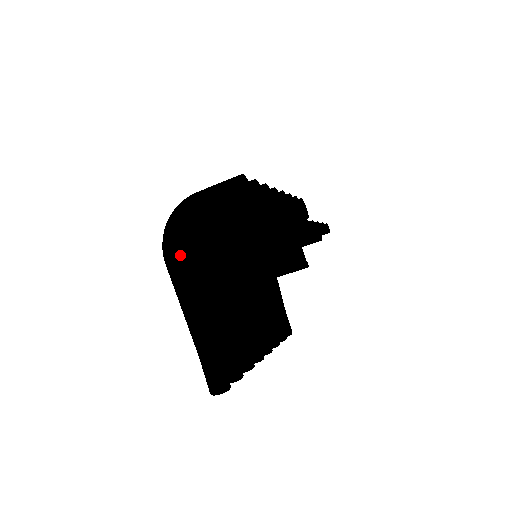
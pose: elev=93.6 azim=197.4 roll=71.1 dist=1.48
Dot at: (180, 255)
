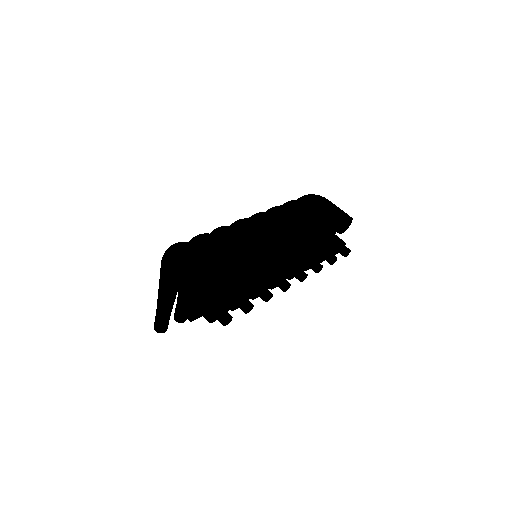
Dot at: (168, 271)
